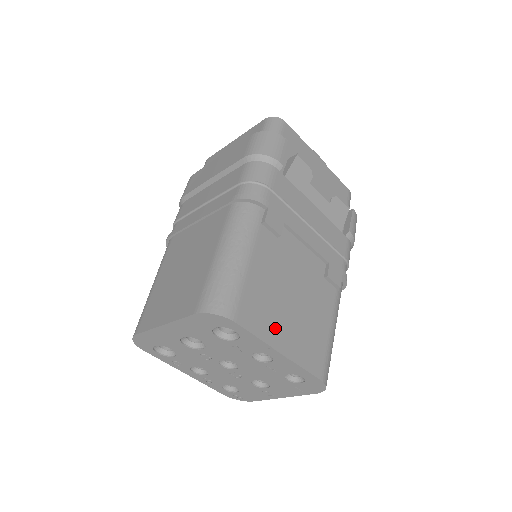
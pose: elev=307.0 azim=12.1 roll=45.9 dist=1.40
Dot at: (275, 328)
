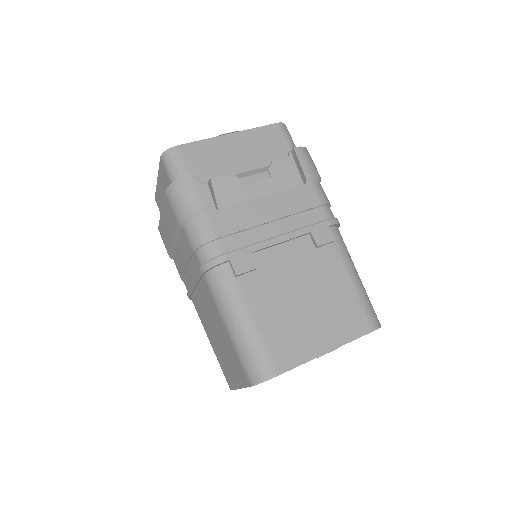
Dot at: (309, 341)
